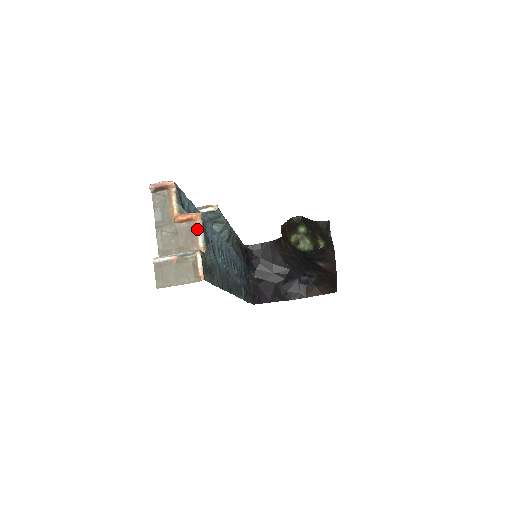
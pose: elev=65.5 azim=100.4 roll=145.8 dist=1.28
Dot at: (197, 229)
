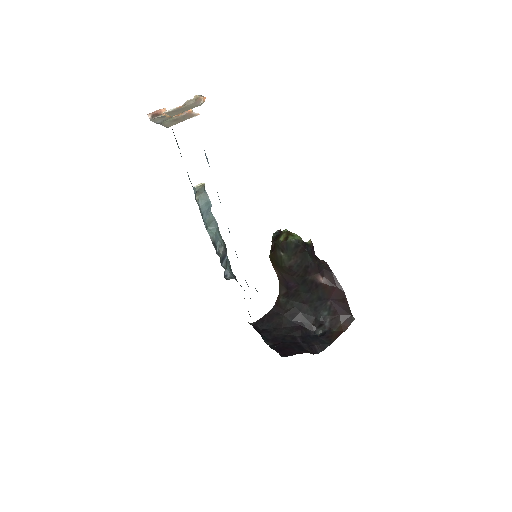
Dot at: (191, 112)
